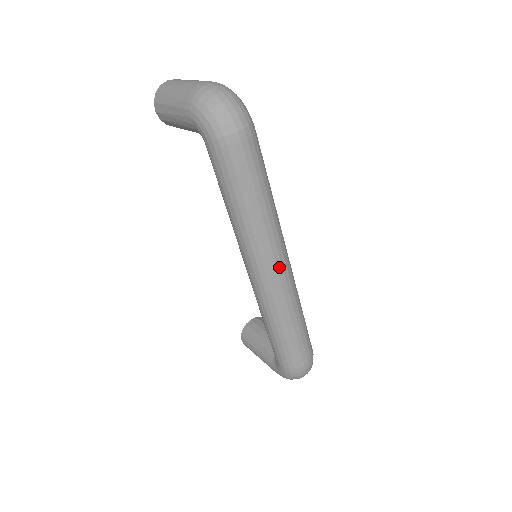
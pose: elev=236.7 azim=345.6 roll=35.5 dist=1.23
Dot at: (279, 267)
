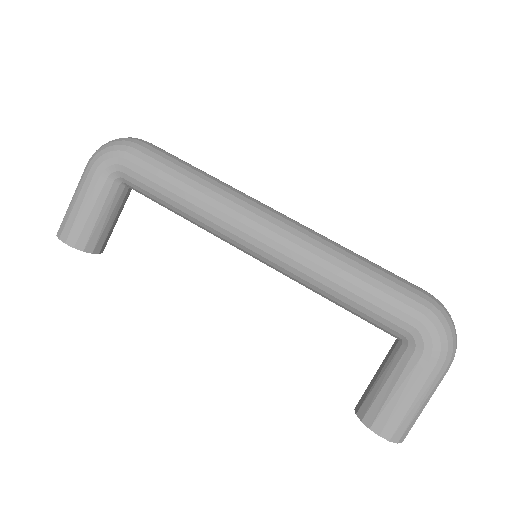
Dot at: (275, 210)
